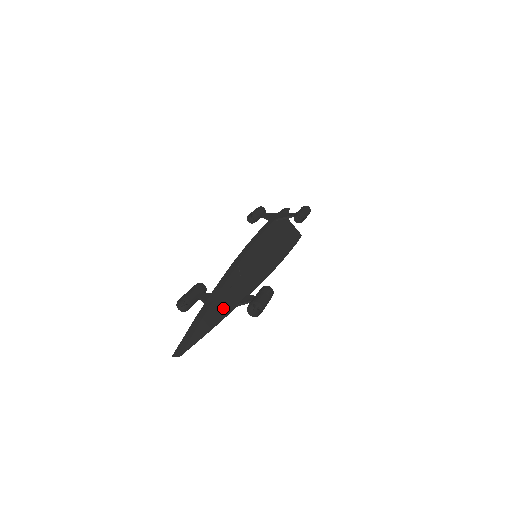
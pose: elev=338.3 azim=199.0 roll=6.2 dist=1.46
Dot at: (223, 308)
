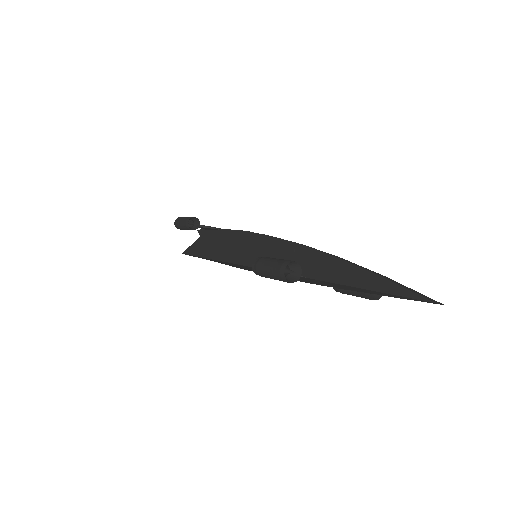
Dot at: occluded
